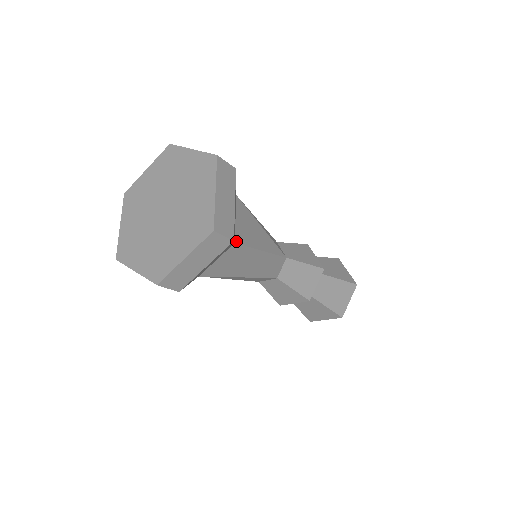
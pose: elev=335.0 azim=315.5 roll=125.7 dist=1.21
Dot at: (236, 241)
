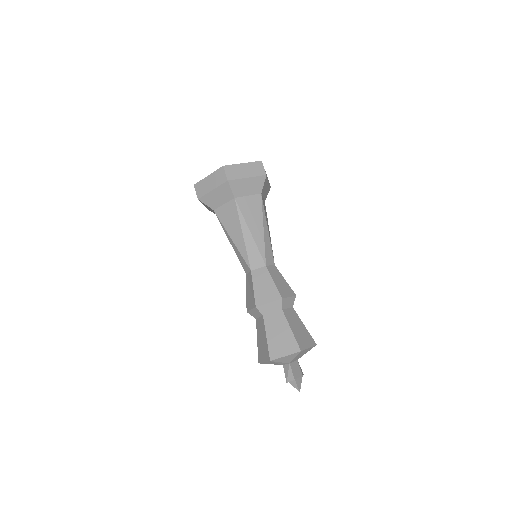
Dot at: occluded
